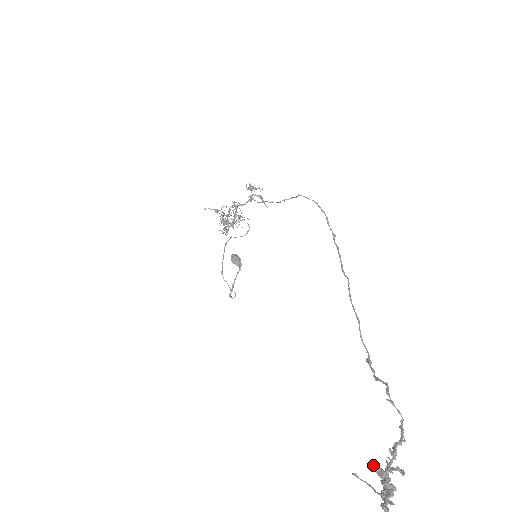
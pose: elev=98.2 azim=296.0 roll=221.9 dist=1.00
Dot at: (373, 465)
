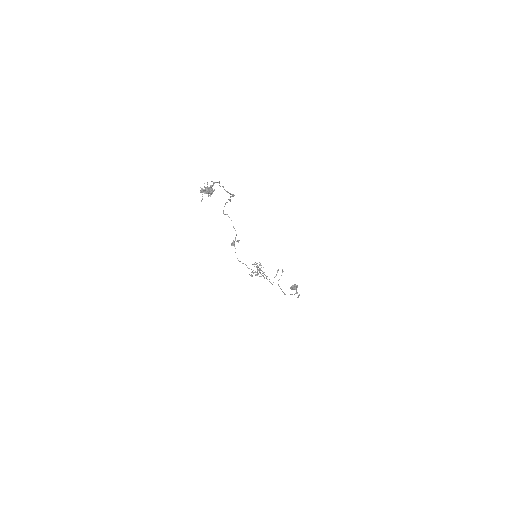
Dot at: (208, 195)
